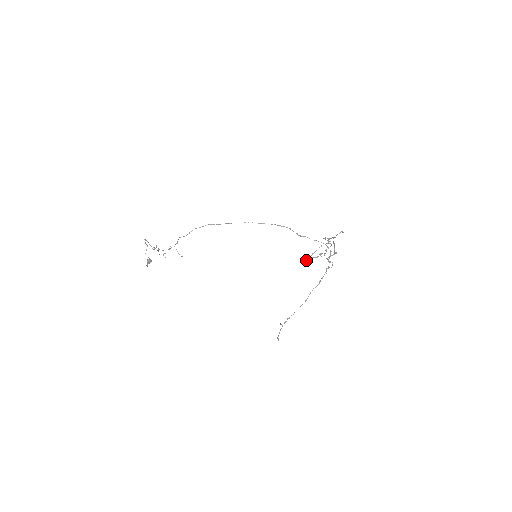
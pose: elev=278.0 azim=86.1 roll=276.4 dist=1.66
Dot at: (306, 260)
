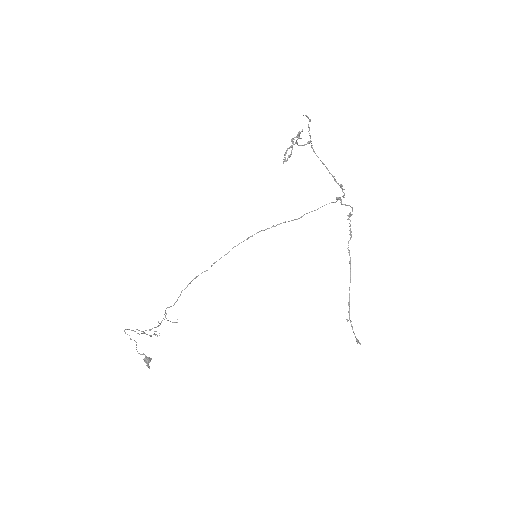
Dot at: occluded
